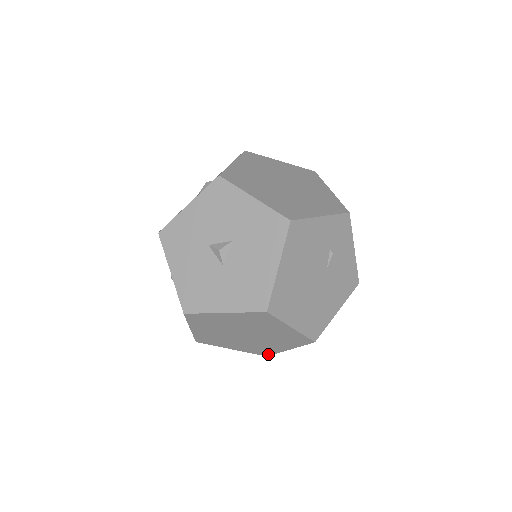
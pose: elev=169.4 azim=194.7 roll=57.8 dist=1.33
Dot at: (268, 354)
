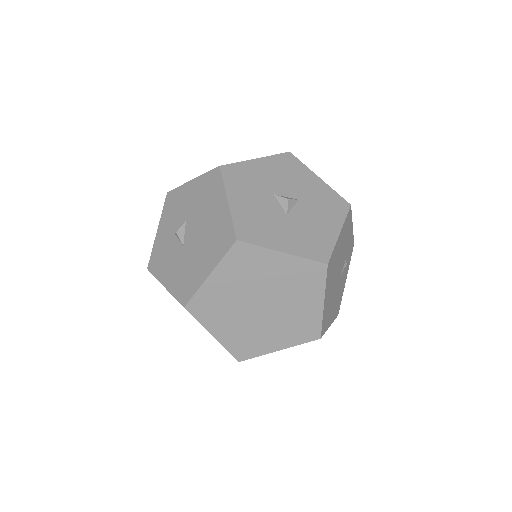
Dot at: (246, 357)
